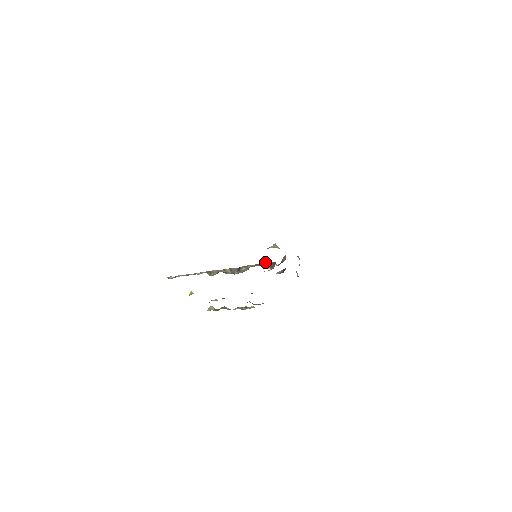
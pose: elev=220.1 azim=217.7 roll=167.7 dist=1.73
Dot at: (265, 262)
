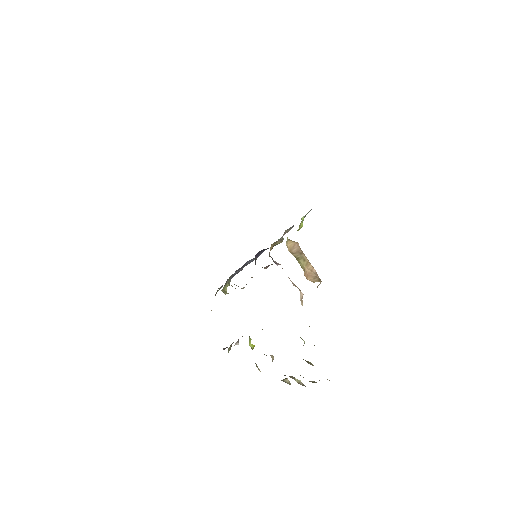
Dot at: occluded
